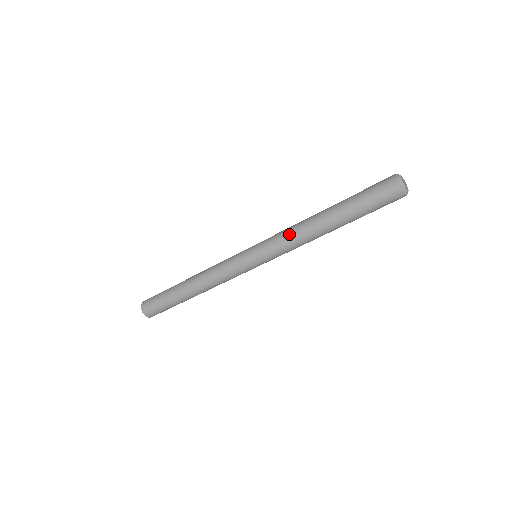
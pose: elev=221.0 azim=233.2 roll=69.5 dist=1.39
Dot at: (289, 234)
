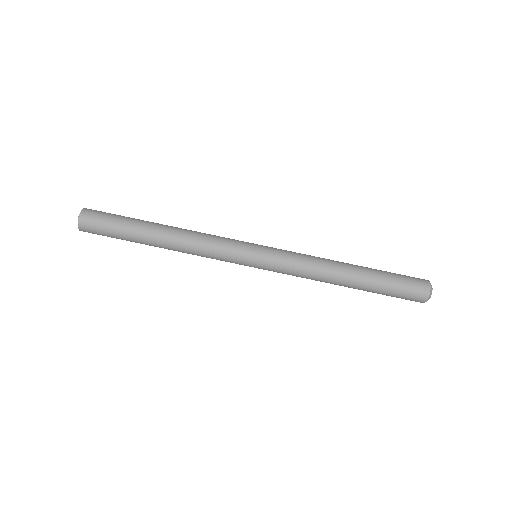
Dot at: (309, 255)
